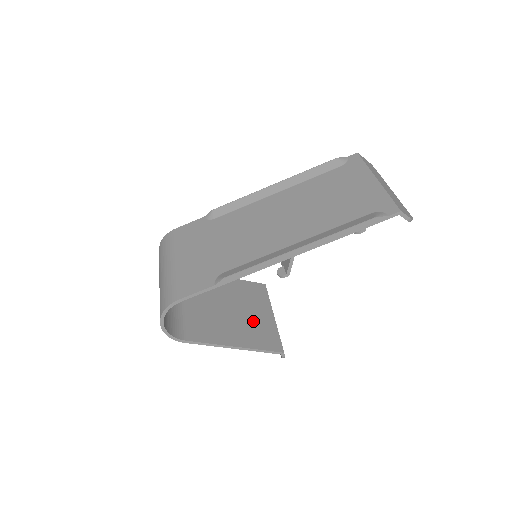
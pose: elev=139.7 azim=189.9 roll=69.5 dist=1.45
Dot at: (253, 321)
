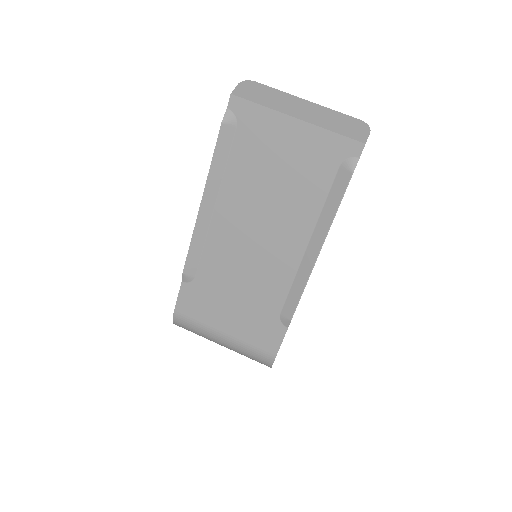
Dot at: occluded
